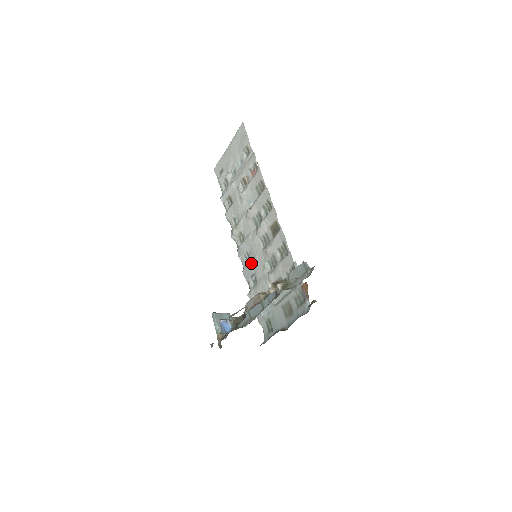
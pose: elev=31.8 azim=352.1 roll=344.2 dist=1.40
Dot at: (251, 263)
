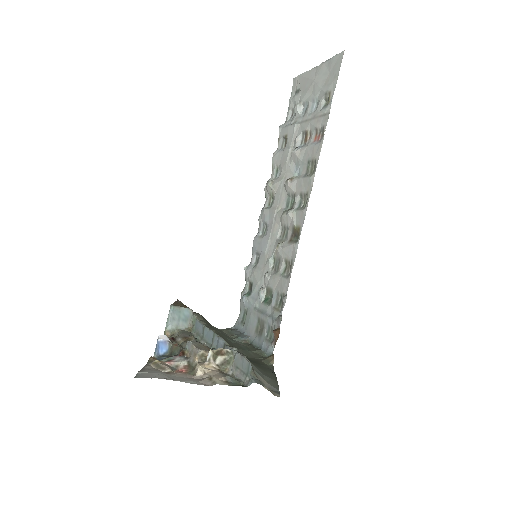
Dot at: (262, 240)
